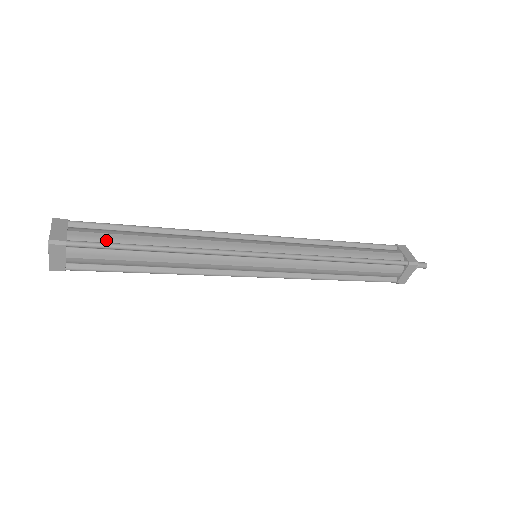
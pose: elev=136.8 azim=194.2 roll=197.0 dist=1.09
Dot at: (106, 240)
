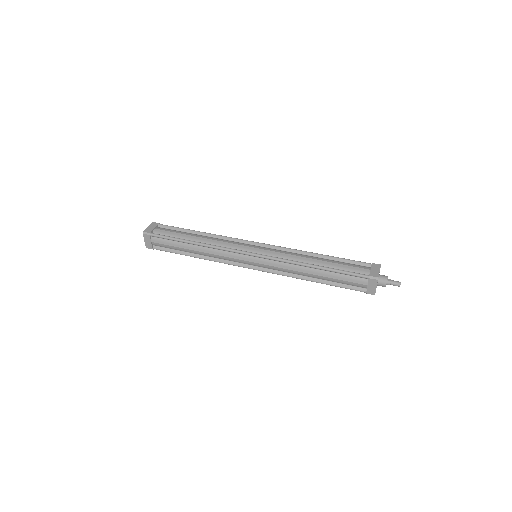
Dot at: (170, 235)
